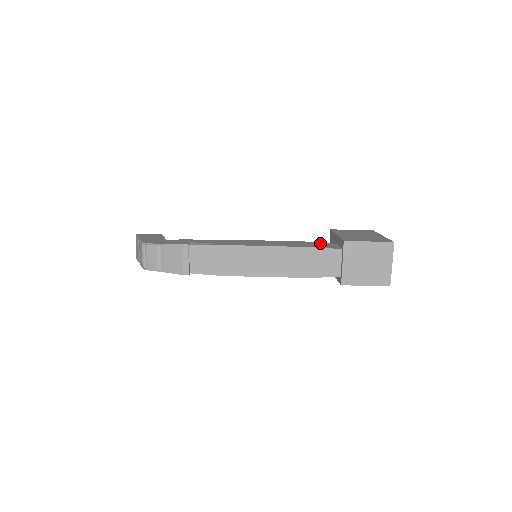
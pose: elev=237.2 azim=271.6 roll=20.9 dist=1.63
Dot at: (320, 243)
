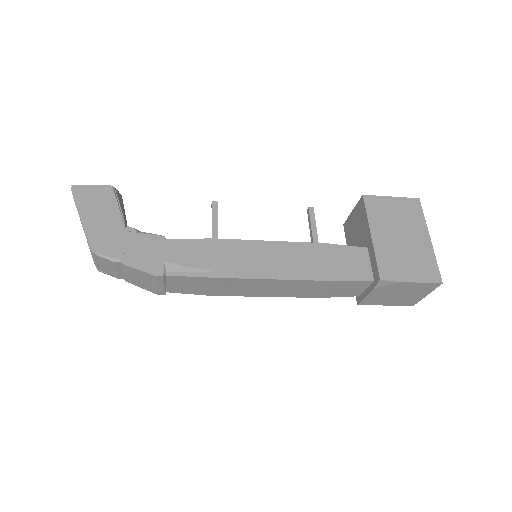
Dot at: (346, 251)
